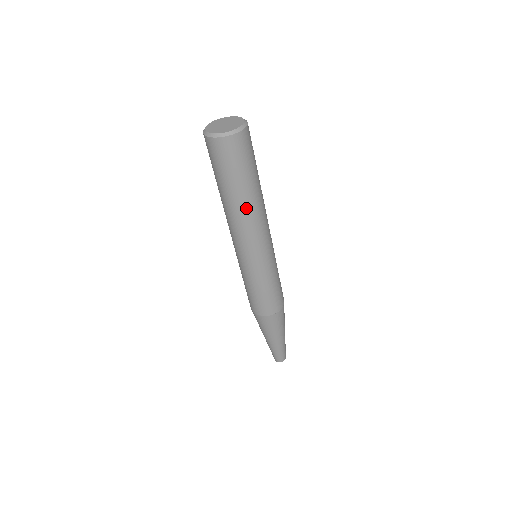
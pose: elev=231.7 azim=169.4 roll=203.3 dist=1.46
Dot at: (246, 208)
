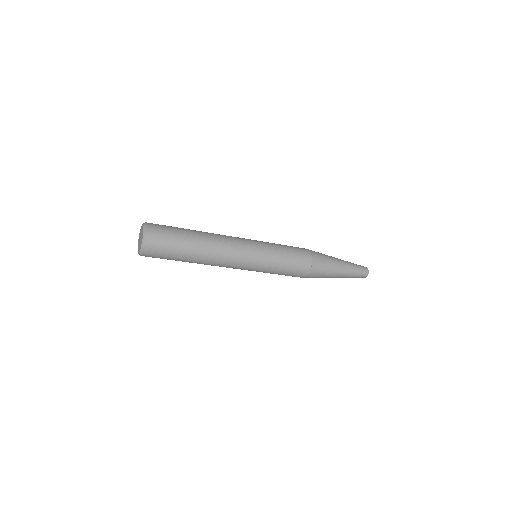
Dot at: occluded
